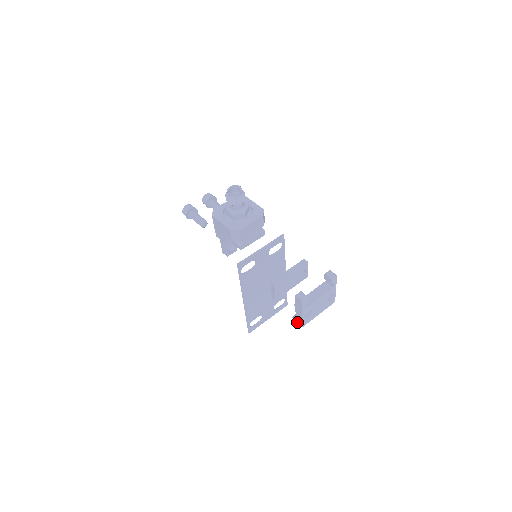
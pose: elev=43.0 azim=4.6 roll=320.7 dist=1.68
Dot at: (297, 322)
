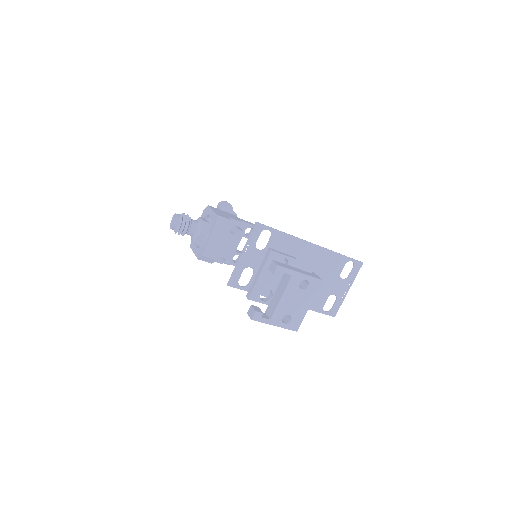
Dot at: occluded
